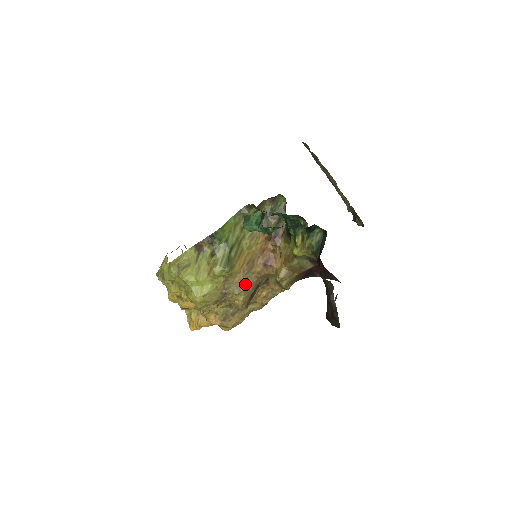
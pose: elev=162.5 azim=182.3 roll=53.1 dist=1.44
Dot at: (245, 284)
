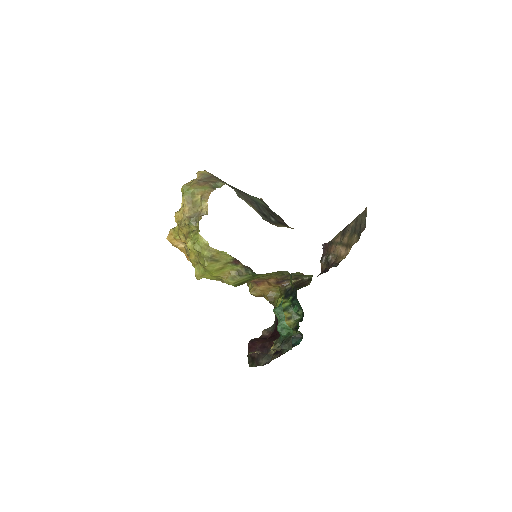
Dot at: occluded
